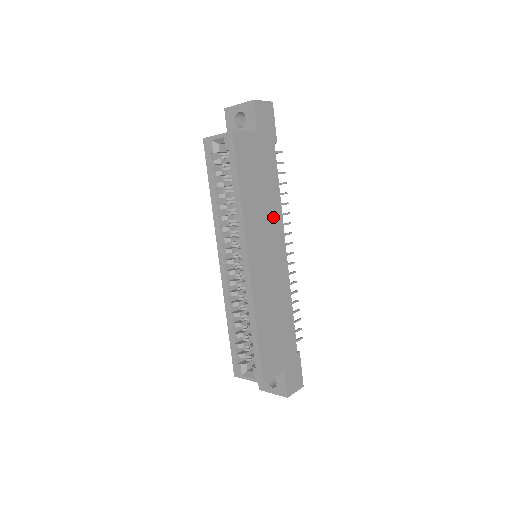
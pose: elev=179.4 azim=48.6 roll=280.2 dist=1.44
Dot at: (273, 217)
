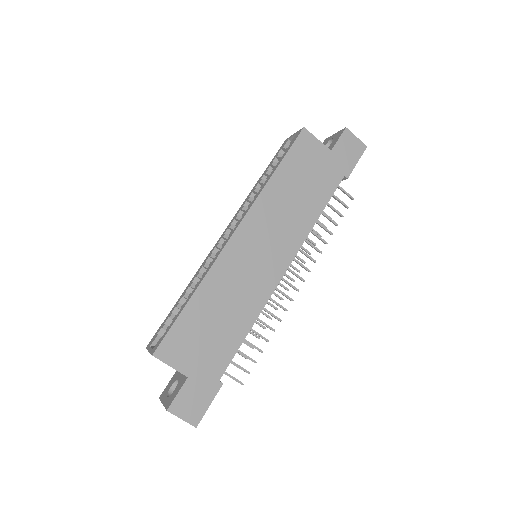
Dot at: (295, 227)
